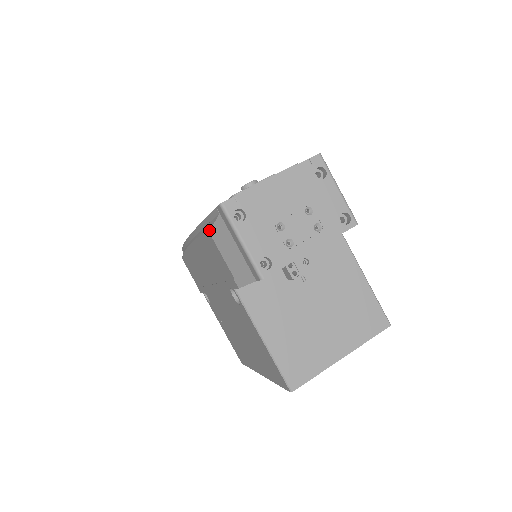
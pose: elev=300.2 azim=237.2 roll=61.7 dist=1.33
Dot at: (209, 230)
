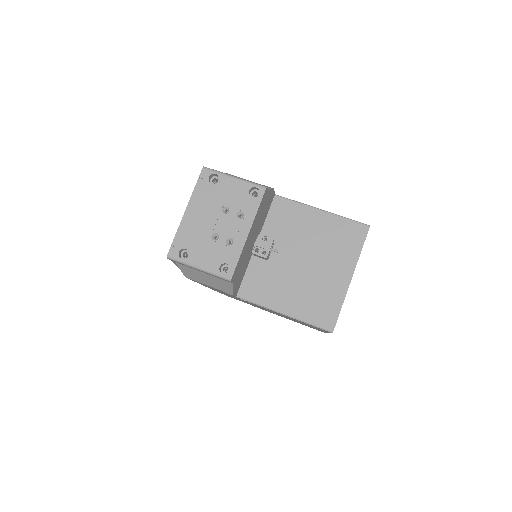
Dot at: occluded
